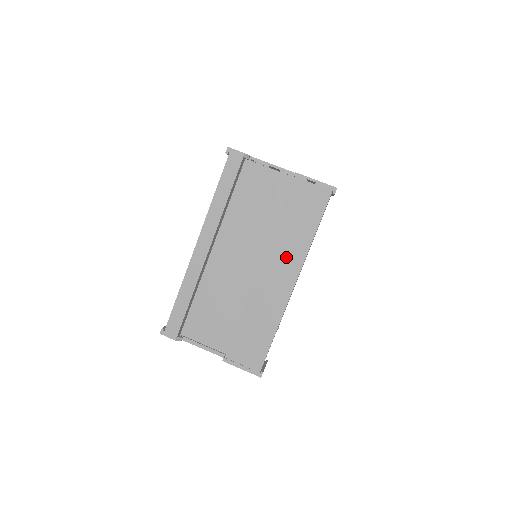
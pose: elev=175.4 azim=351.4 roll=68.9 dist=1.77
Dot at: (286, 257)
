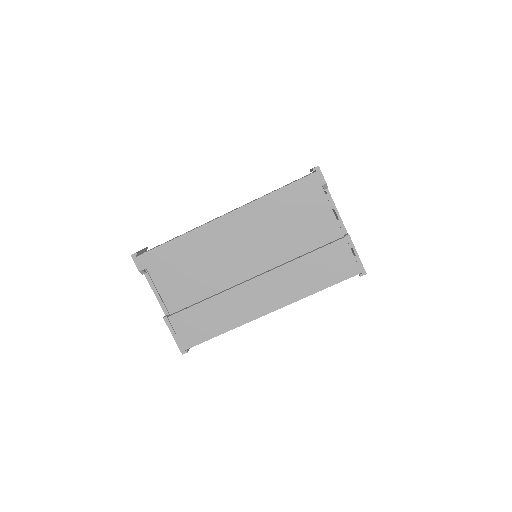
Dot at: (283, 288)
